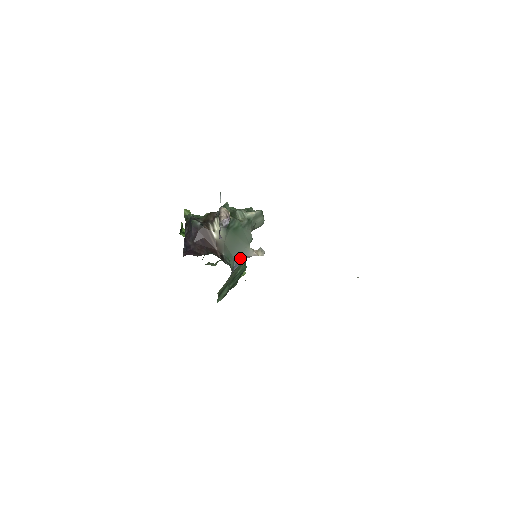
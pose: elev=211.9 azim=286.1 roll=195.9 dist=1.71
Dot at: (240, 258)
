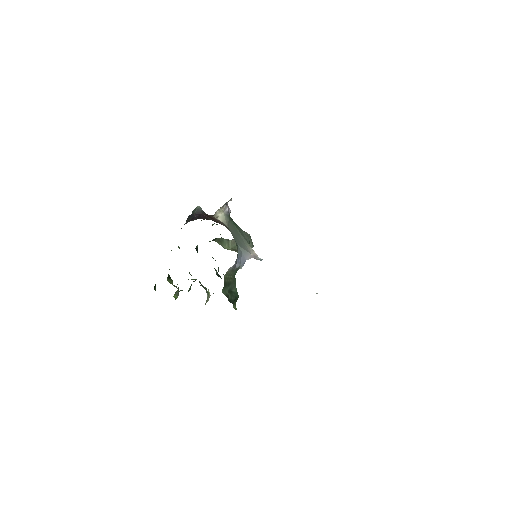
Dot at: (242, 252)
